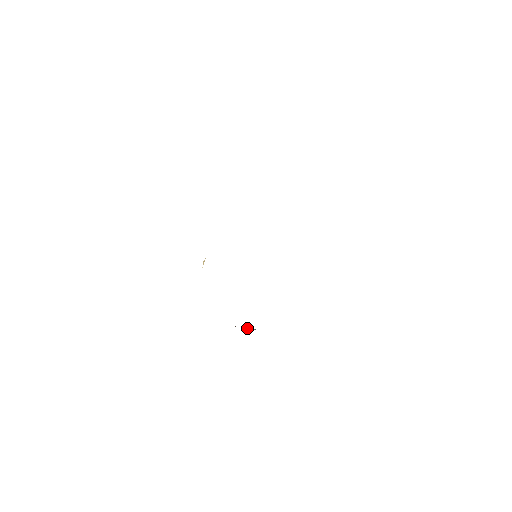
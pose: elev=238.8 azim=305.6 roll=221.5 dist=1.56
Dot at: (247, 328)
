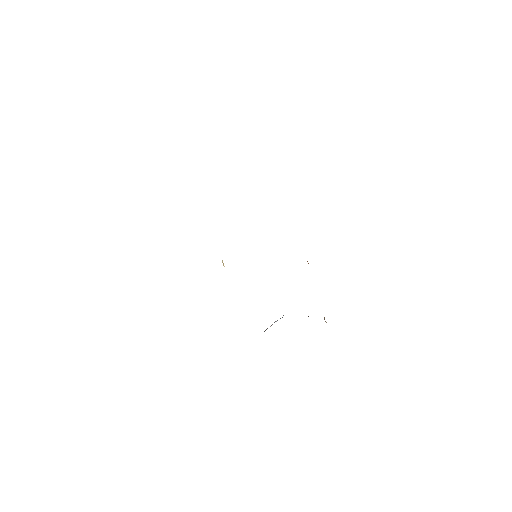
Dot at: occluded
